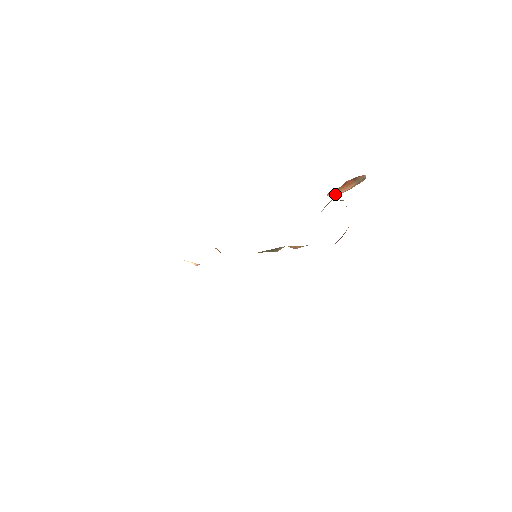
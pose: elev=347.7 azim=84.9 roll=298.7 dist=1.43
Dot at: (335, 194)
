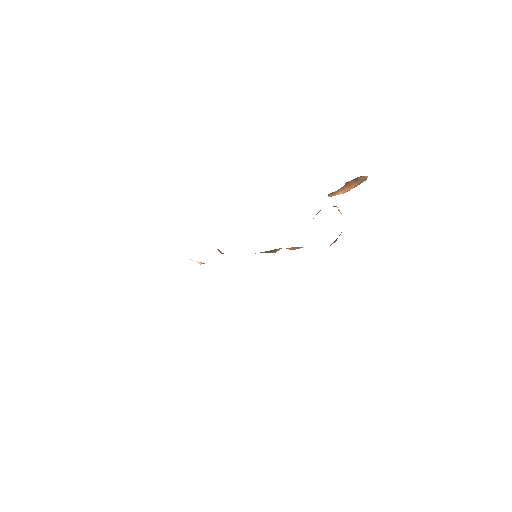
Dot at: (335, 195)
